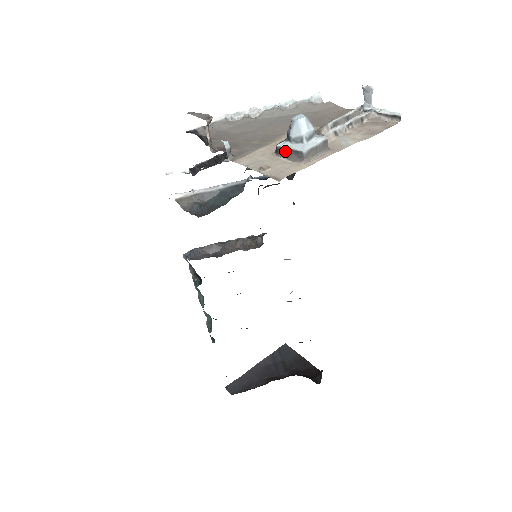
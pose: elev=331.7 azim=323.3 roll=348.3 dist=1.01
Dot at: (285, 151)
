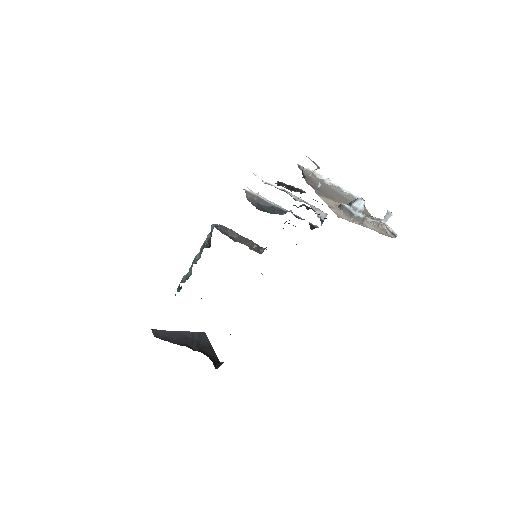
Dot at: (345, 209)
